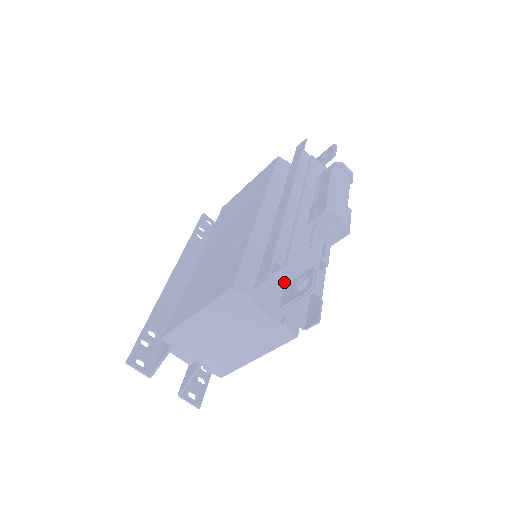
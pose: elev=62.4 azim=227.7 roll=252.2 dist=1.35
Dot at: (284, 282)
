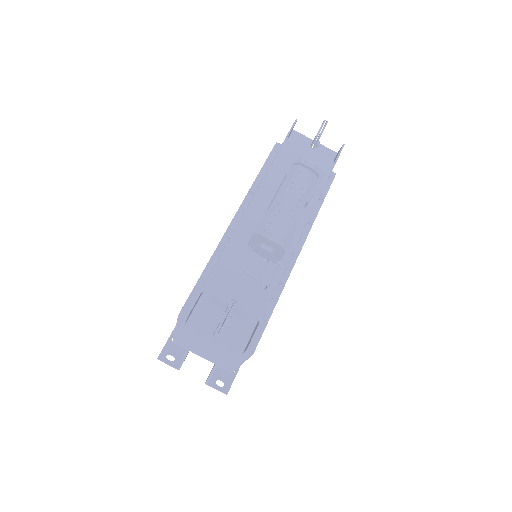
Dot at: (224, 308)
